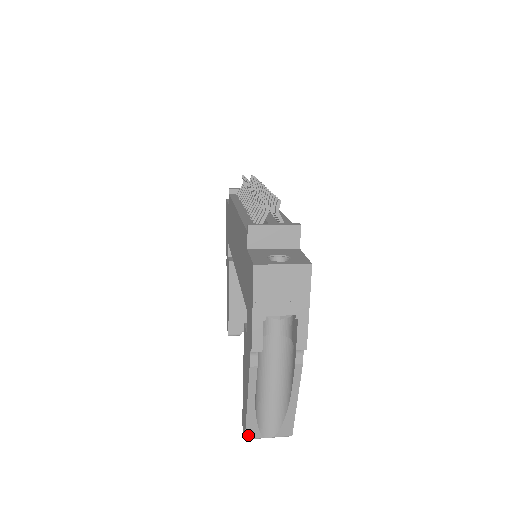
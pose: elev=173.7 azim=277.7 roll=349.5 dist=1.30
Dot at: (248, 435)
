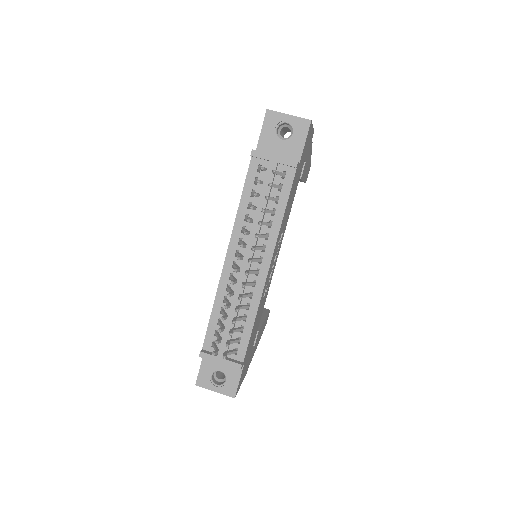
Dot at: occluded
